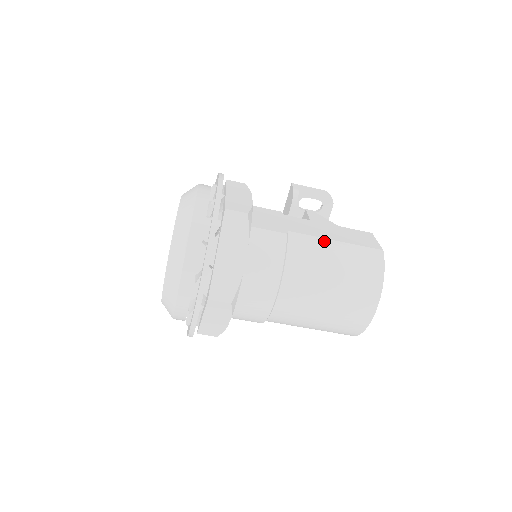
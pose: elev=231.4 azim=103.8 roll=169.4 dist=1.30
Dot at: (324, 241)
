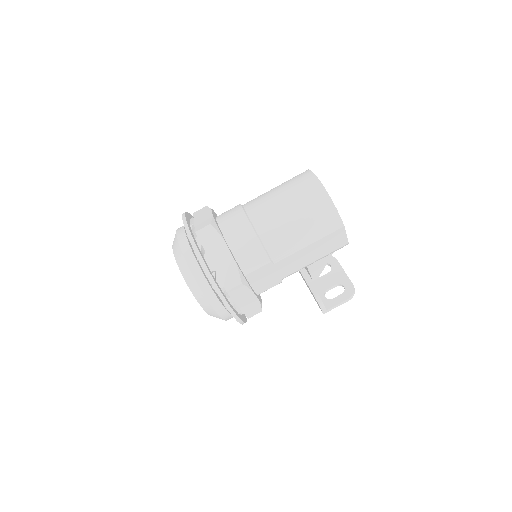
Dot at: occluded
